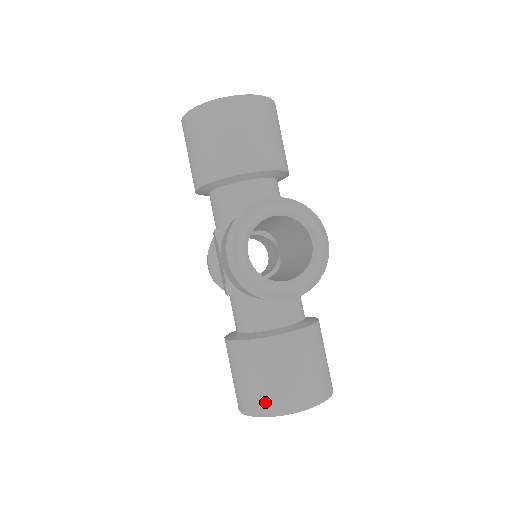
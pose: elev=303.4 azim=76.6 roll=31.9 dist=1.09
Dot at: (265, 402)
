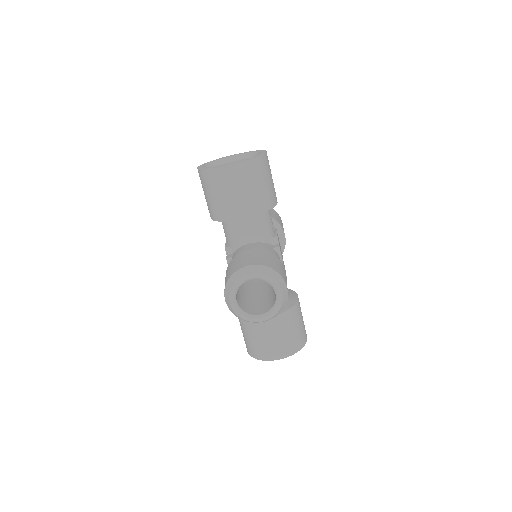
Dot at: (260, 353)
